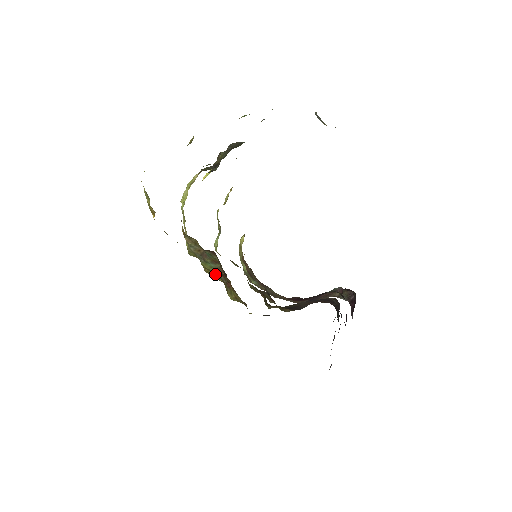
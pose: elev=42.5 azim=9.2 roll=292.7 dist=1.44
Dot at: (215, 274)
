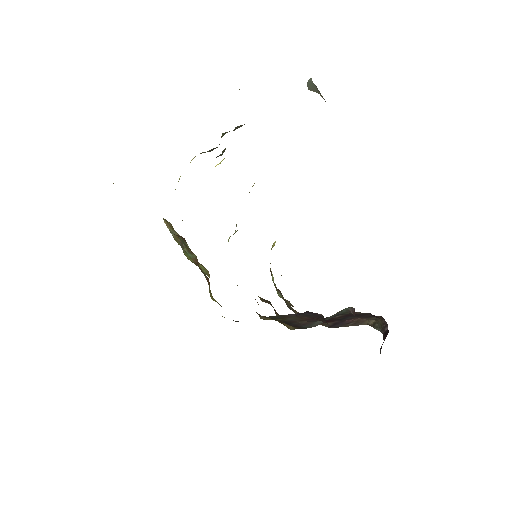
Dot at: (204, 269)
